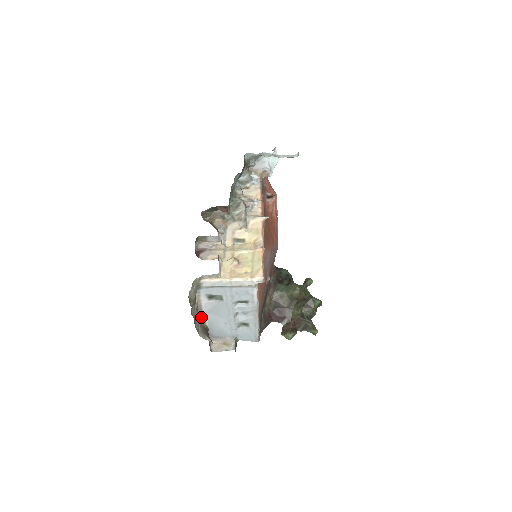
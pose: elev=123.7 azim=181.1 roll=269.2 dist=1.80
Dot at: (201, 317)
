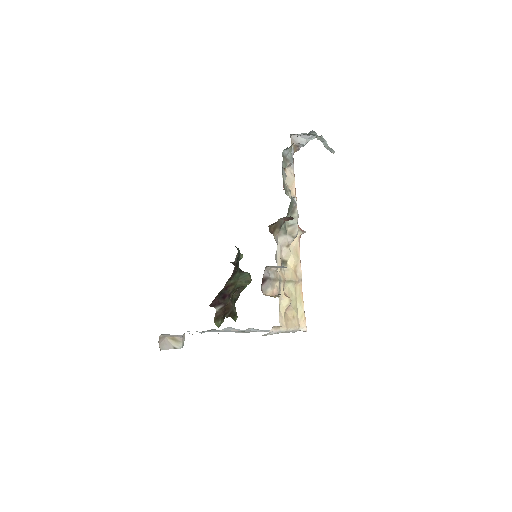
Dot at: occluded
